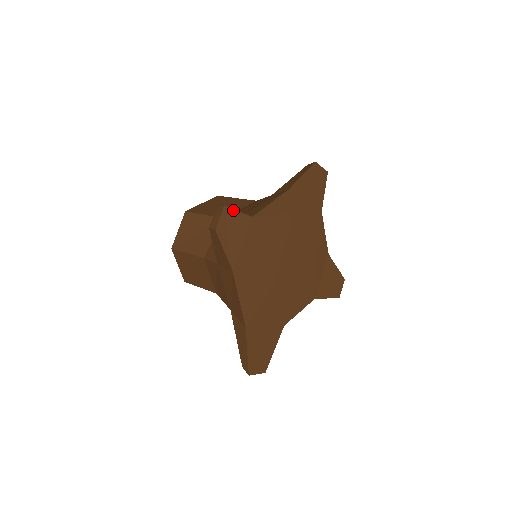
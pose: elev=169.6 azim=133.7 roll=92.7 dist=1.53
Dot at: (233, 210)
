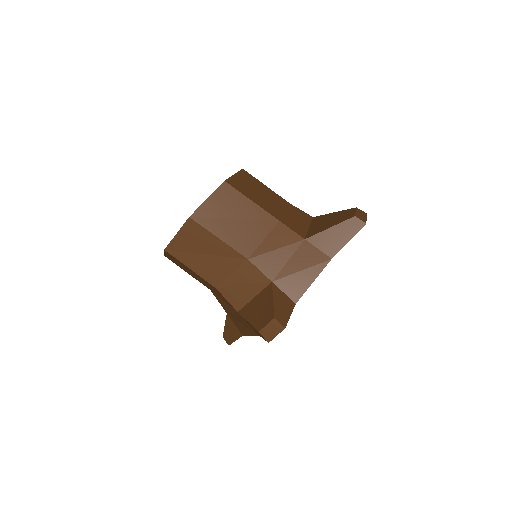
Dot at: (288, 320)
